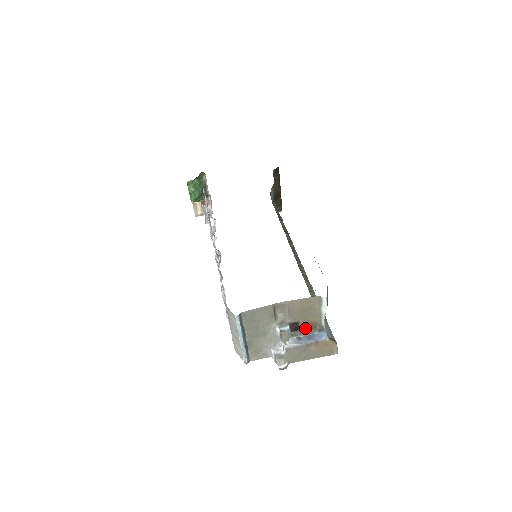
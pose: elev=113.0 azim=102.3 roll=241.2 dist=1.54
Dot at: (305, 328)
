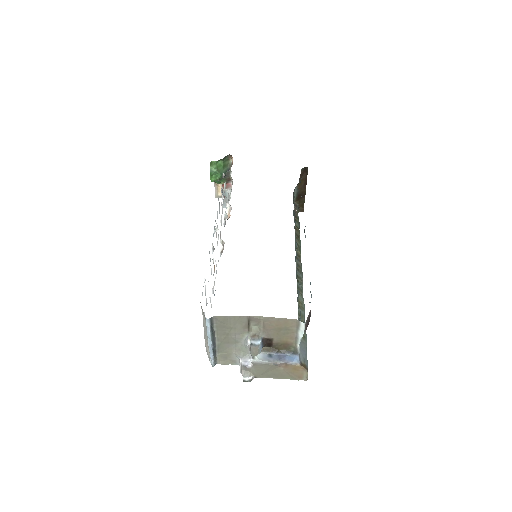
Dot at: (279, 346)
